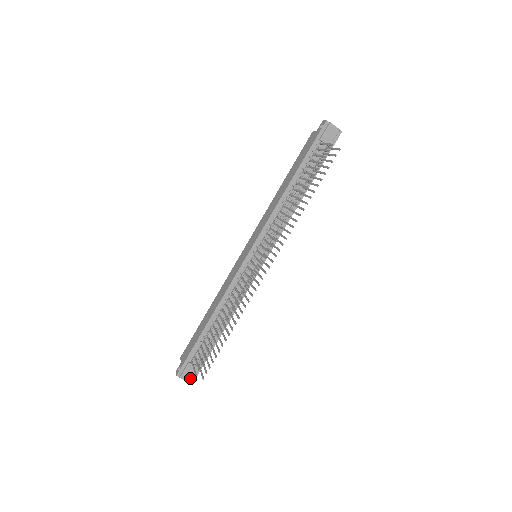
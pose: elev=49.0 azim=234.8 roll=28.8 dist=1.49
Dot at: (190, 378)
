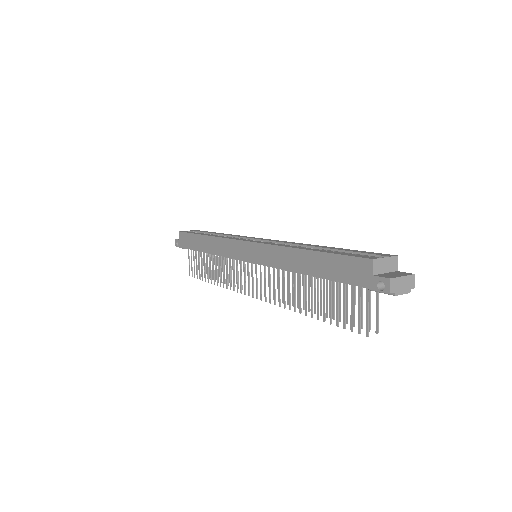
Dot at: occluded
